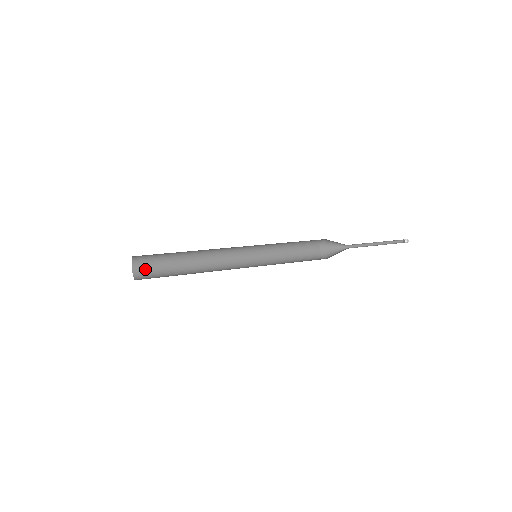
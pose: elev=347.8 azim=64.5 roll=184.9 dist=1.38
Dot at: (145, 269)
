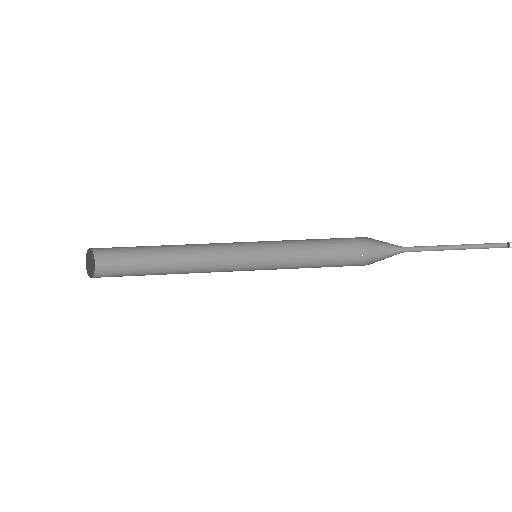
Dot at: (110, 272)
